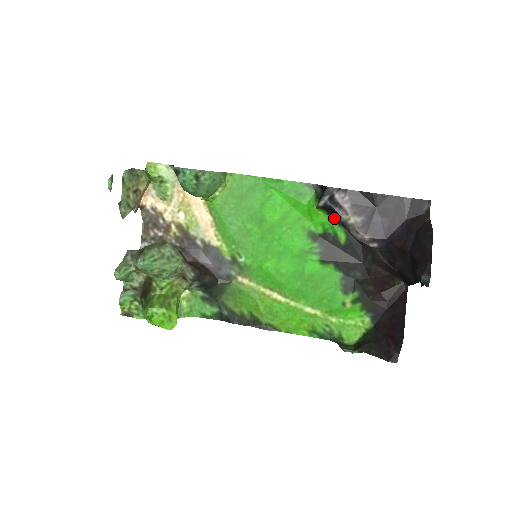
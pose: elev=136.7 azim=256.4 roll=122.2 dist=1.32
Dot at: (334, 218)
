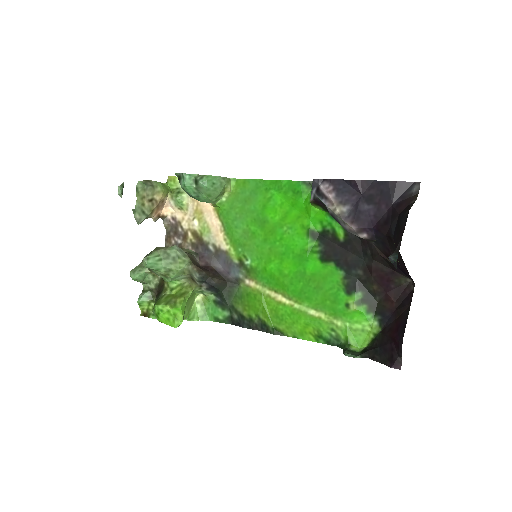
Dot at: occluded
